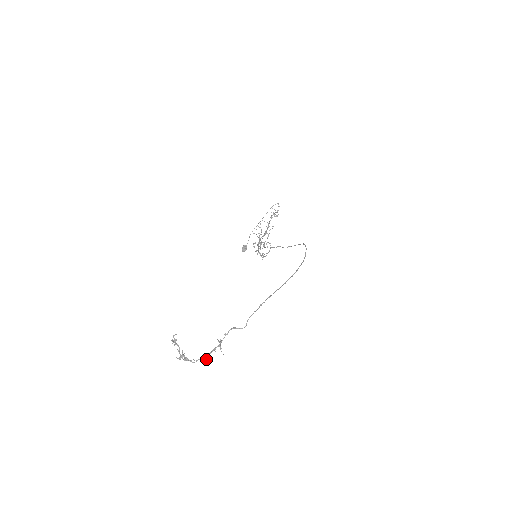
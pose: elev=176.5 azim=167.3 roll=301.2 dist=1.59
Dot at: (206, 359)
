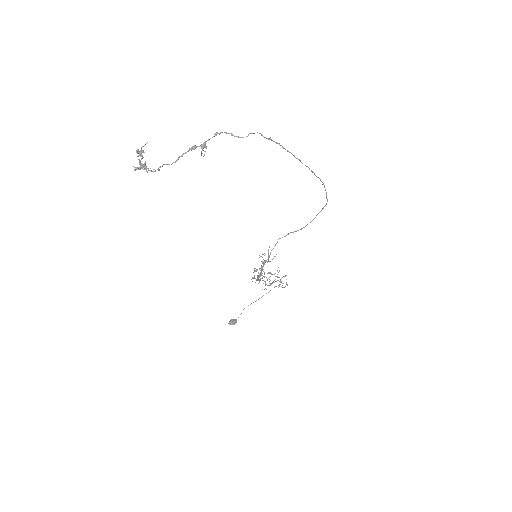
Dot at: (175, 161)
